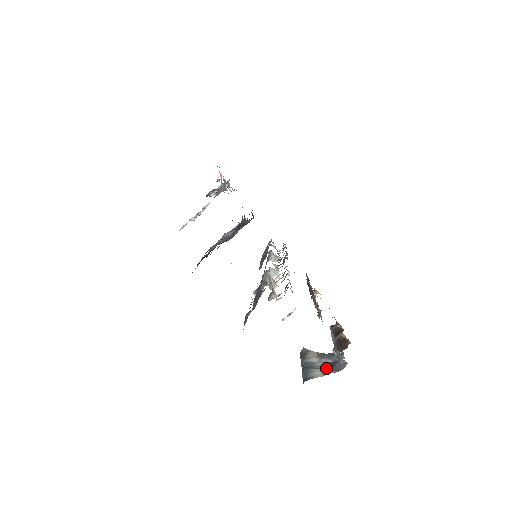
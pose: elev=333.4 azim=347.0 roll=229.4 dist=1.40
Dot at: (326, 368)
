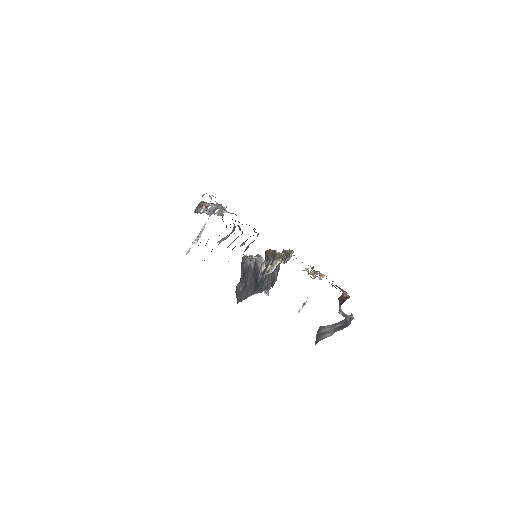
Dot at: (336, 330)
